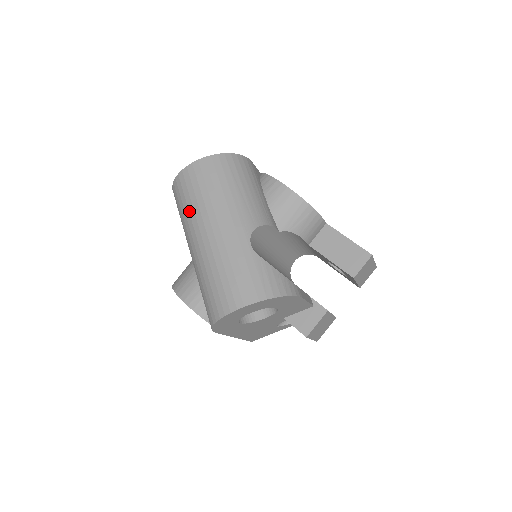
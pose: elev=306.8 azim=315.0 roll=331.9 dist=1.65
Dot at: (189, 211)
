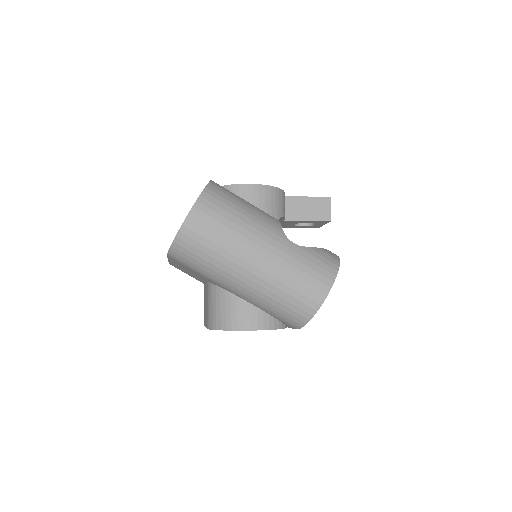
Dot at: (219, 254)
